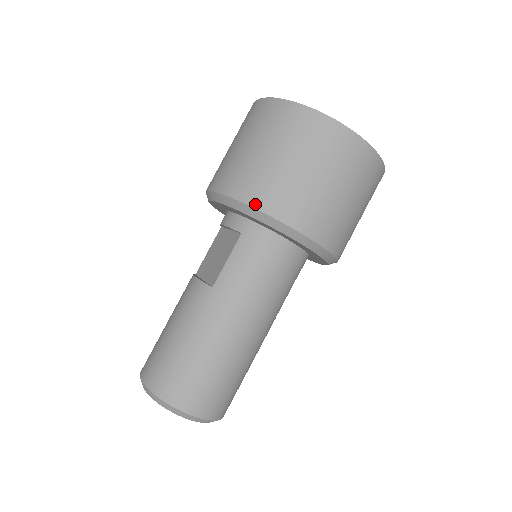
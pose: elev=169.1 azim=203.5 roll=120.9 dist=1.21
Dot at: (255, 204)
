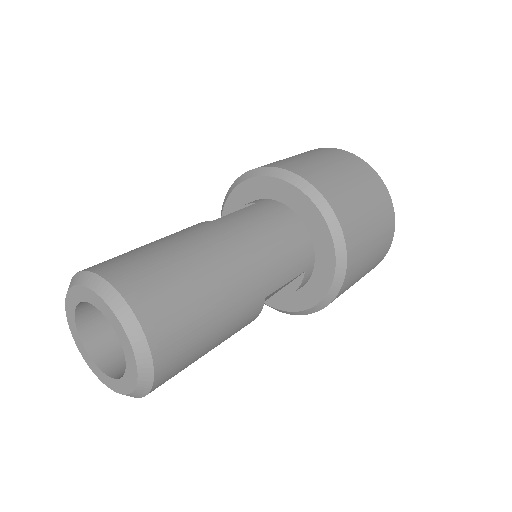
Dot at: (281, 167)
